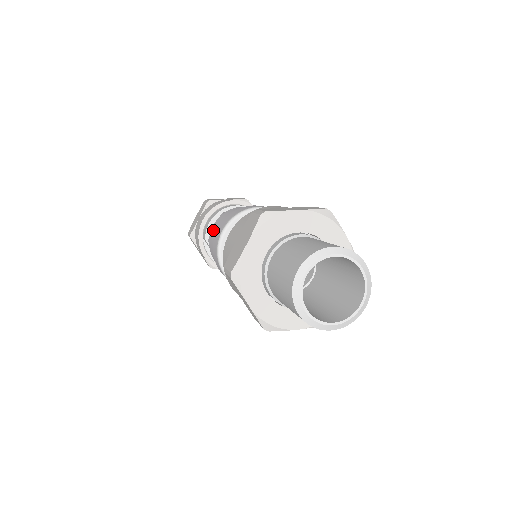
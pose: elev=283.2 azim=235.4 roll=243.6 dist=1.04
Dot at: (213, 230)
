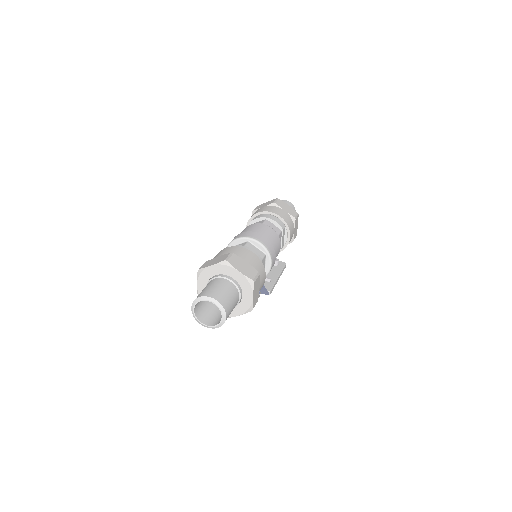
Dot at: (247, 228)
